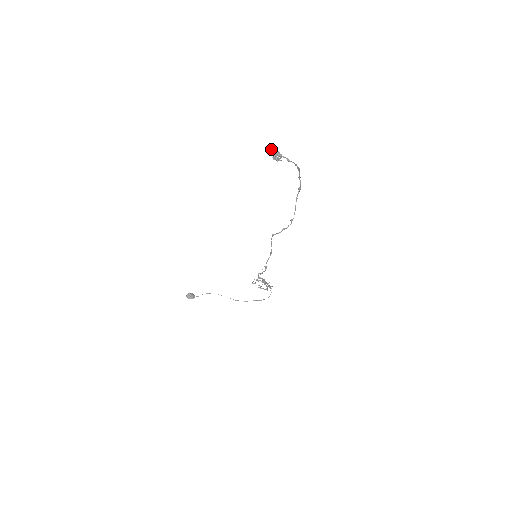
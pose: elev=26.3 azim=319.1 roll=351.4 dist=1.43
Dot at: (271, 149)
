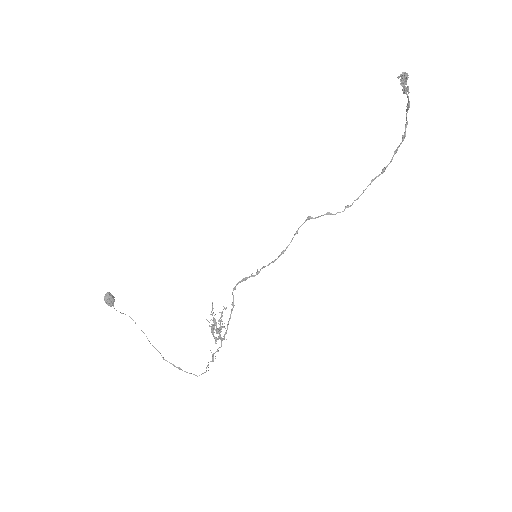
Dot at: (403, 76)
